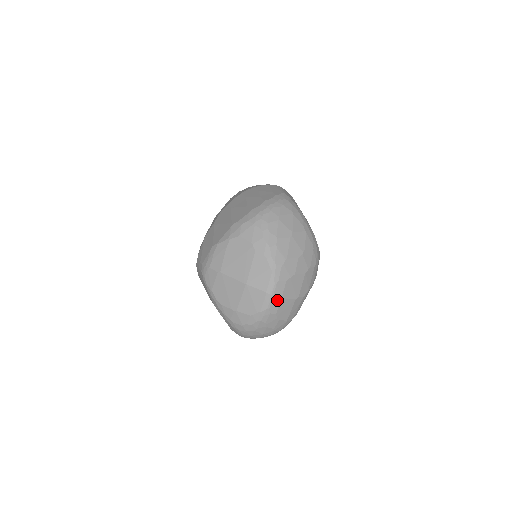
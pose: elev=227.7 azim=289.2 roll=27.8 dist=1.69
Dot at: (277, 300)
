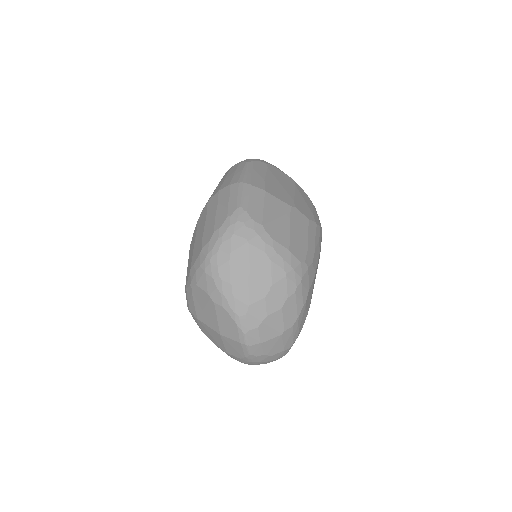
Dot at: (256, 346)
